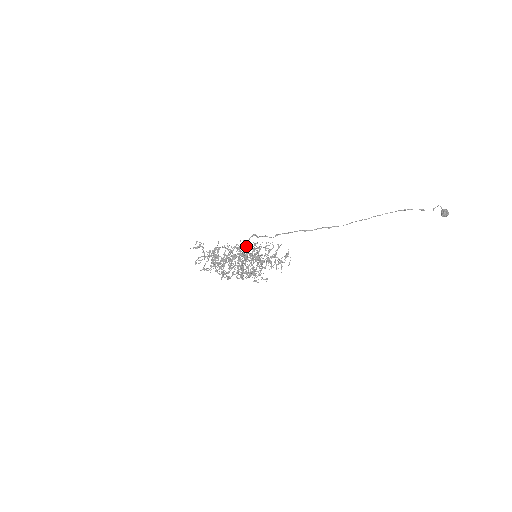
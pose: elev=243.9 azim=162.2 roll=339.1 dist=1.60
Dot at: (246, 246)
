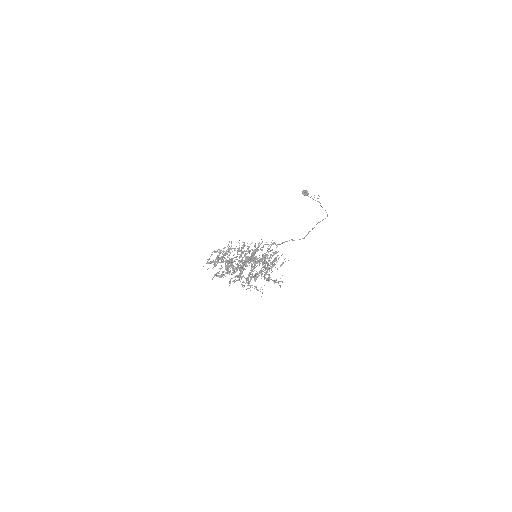
Dot at: occluded
